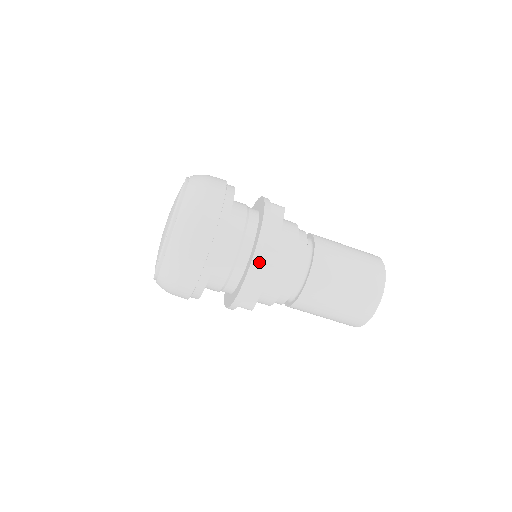
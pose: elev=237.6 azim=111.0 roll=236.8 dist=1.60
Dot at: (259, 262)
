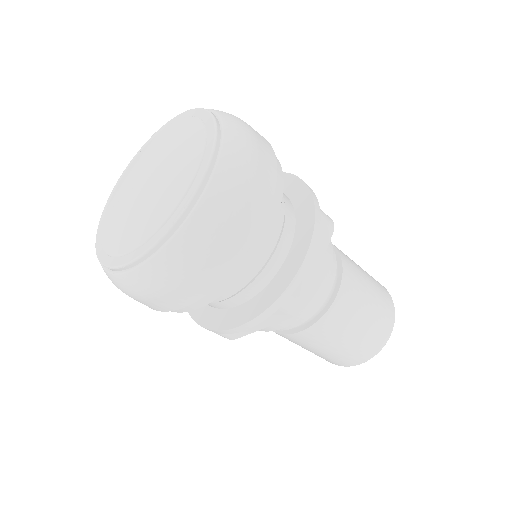
Dot at: (319, 224)
